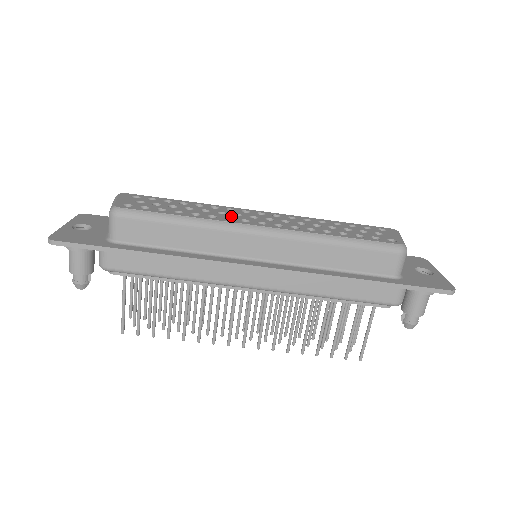
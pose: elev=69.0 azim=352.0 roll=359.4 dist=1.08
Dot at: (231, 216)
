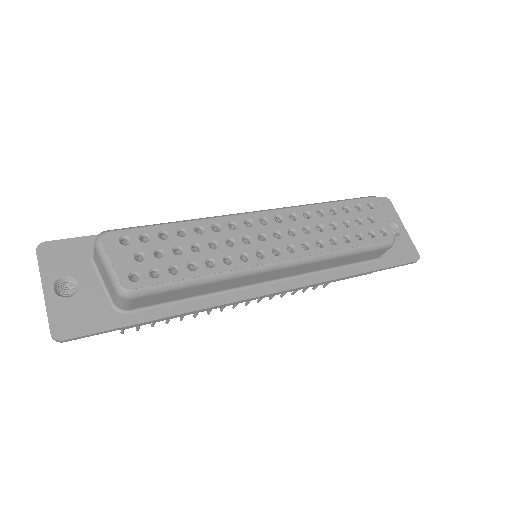
Dot at: (243, 248)
